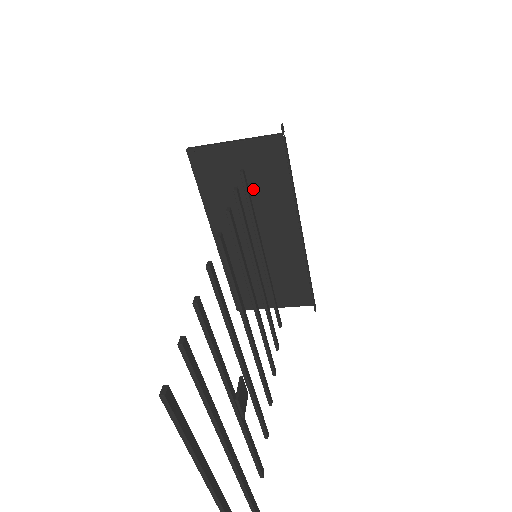
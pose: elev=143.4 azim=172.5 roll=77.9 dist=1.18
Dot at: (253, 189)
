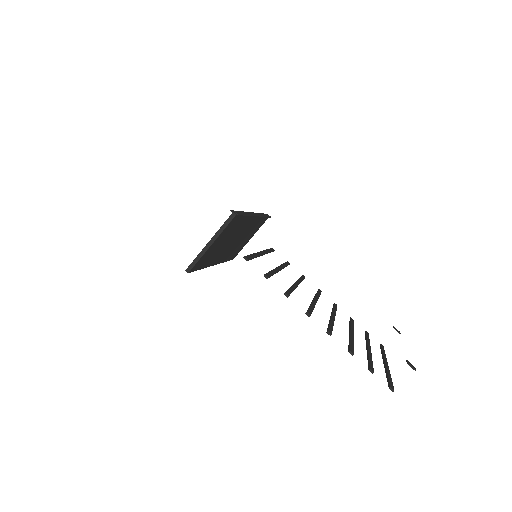
Dot at: (227, 238)
